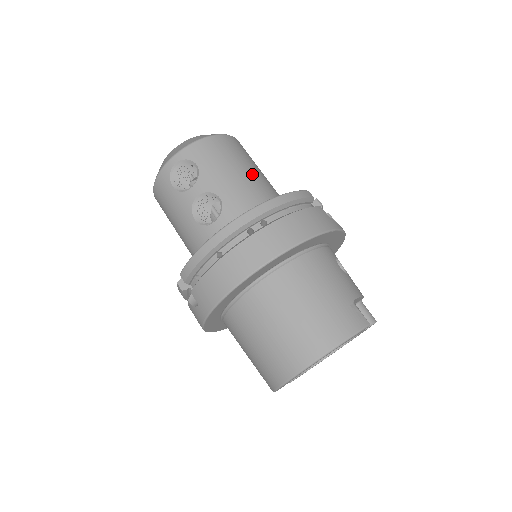
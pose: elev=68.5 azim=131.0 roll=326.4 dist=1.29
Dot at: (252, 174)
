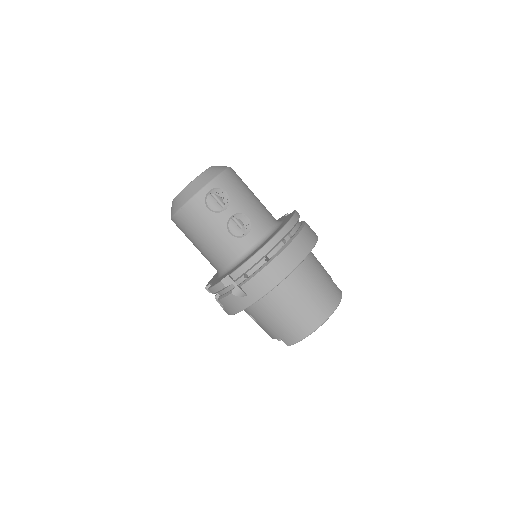
Dot at: (257, 198)
